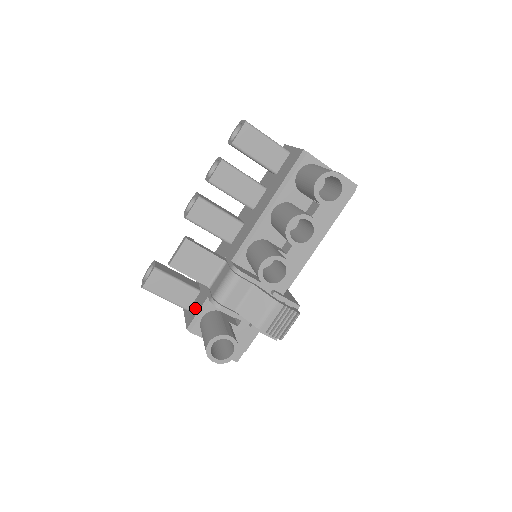
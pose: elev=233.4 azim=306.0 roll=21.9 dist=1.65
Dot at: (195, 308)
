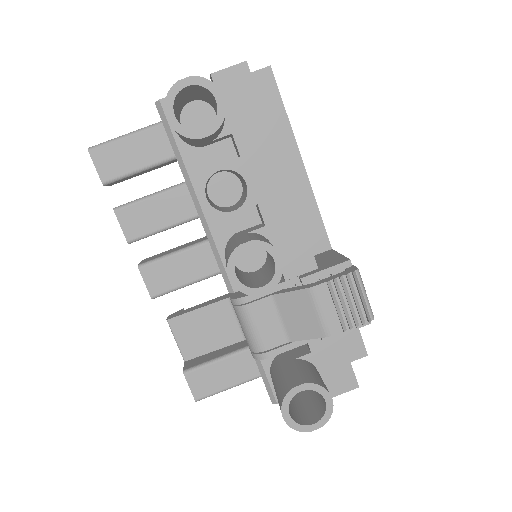
Dot at: occluded
